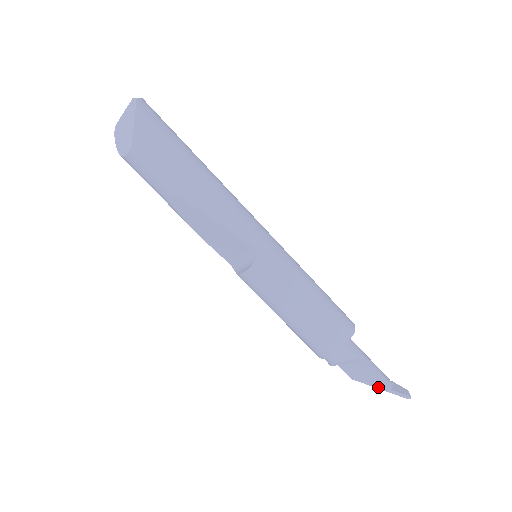
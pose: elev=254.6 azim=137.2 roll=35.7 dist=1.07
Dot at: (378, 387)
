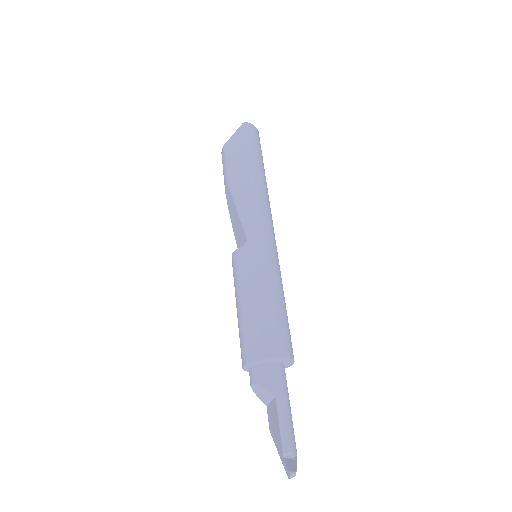
Dot at: (278, 449)
